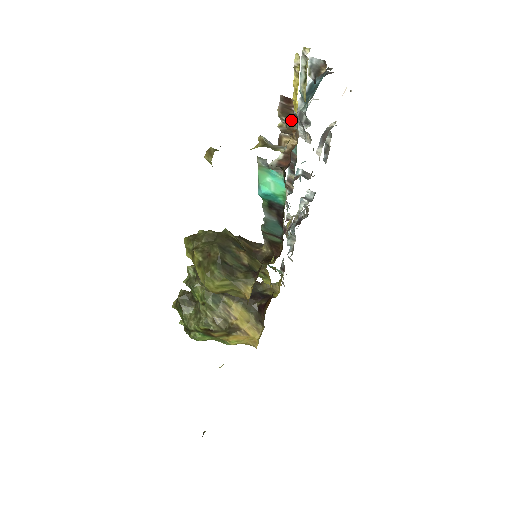
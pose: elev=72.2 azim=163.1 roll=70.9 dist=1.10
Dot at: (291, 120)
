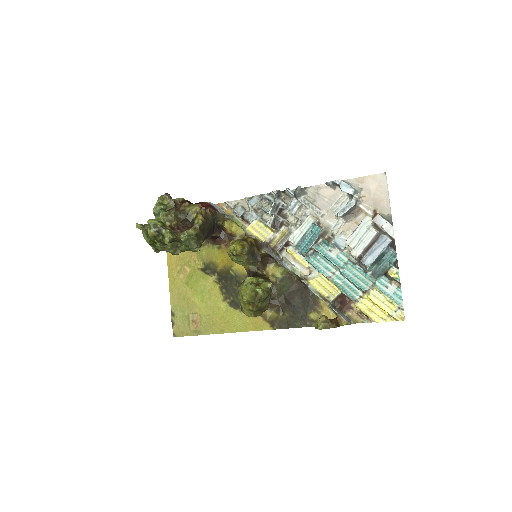
Dot at: occluded
